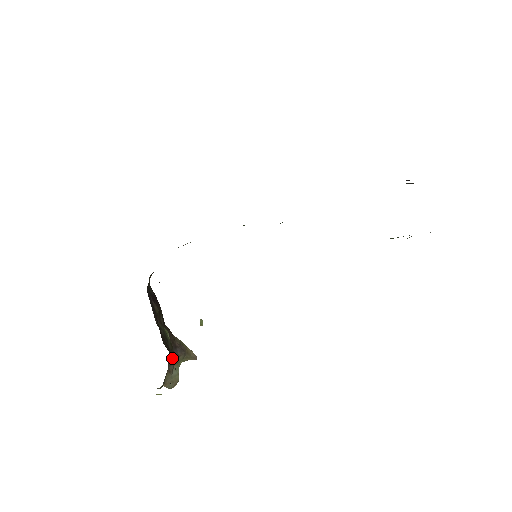
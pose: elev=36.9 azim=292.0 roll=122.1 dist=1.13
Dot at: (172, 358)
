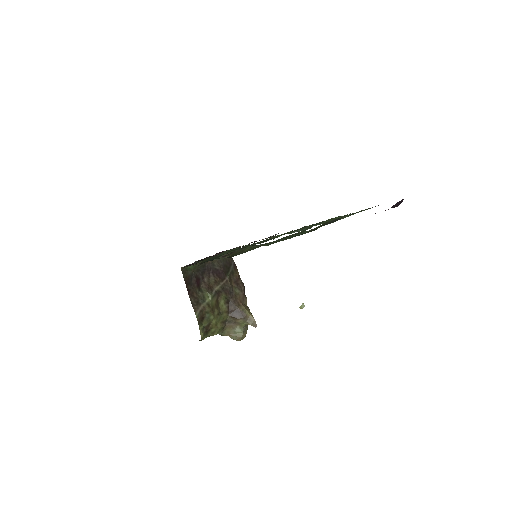
Dot at: (232, 318)
